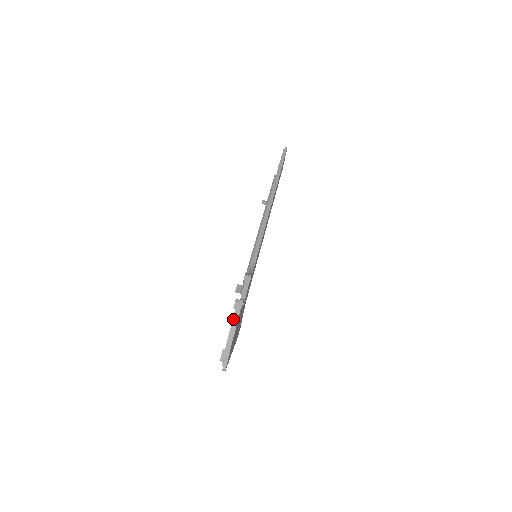
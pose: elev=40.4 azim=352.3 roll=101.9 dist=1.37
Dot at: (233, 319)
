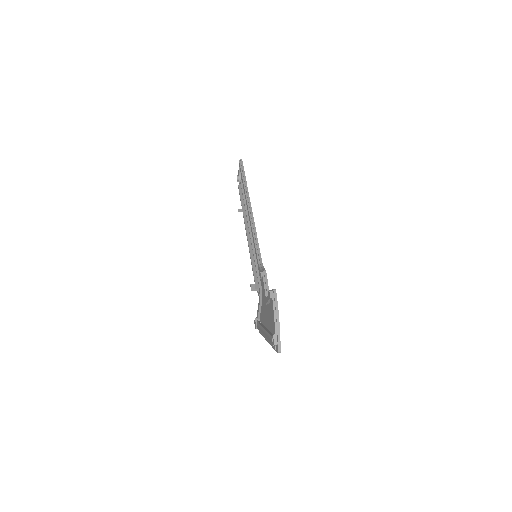
Dot at: (273, 307)
